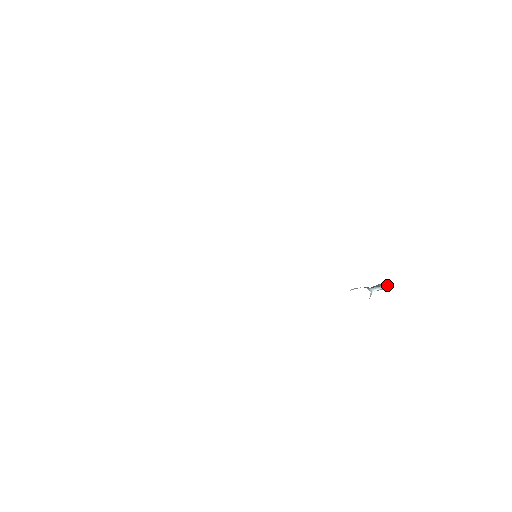
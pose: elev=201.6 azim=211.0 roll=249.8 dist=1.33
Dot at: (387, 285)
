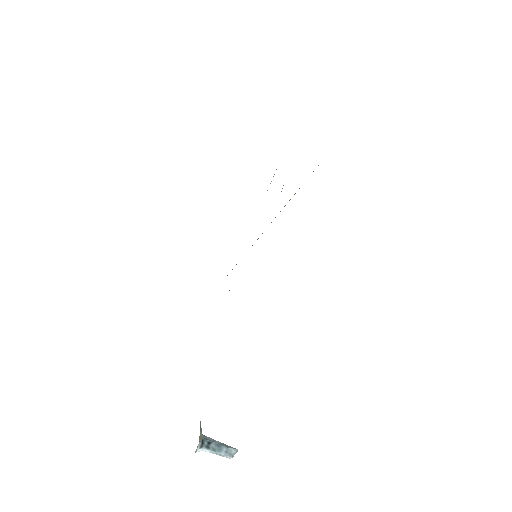
Dot at: (230, 457)
